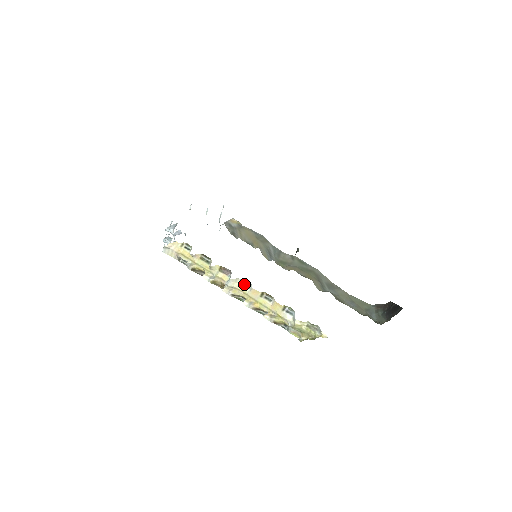
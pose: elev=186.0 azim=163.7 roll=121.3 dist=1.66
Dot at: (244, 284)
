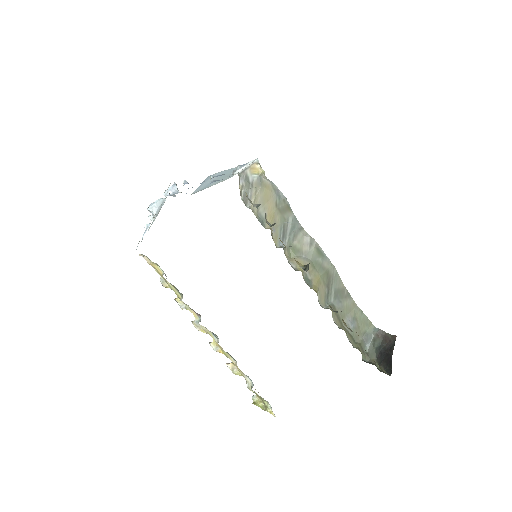
Dot at: (212, 333)
